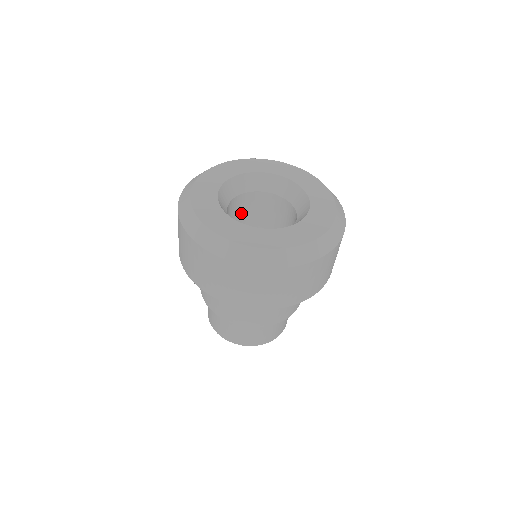
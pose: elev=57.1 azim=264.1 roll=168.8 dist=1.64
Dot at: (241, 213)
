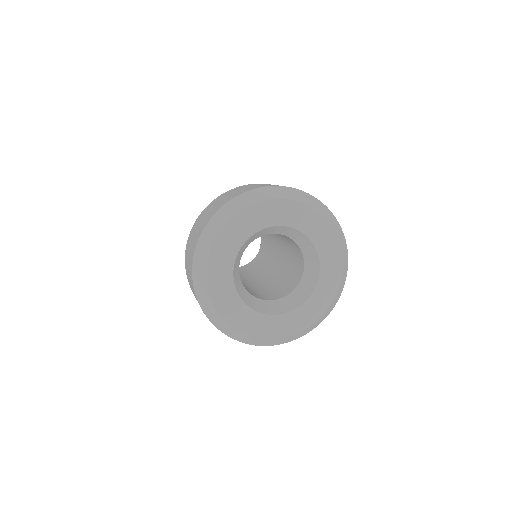
Dot at: occluded
